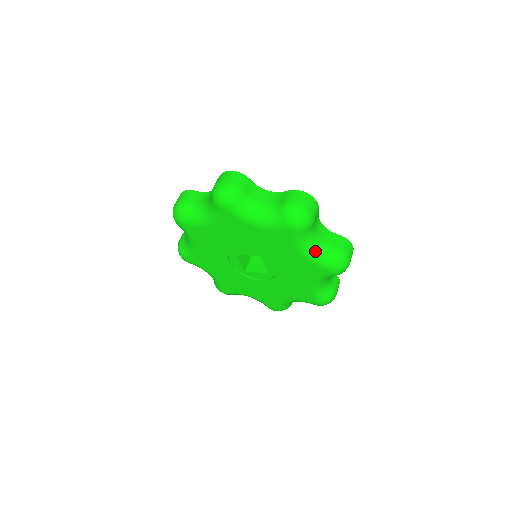
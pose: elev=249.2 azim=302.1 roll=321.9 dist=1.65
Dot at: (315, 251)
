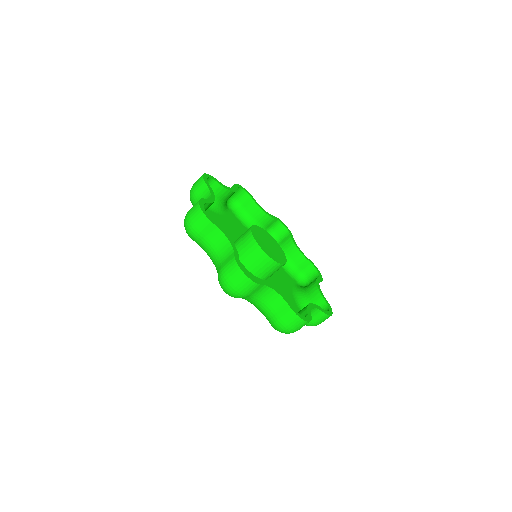
Dot at: occluded
